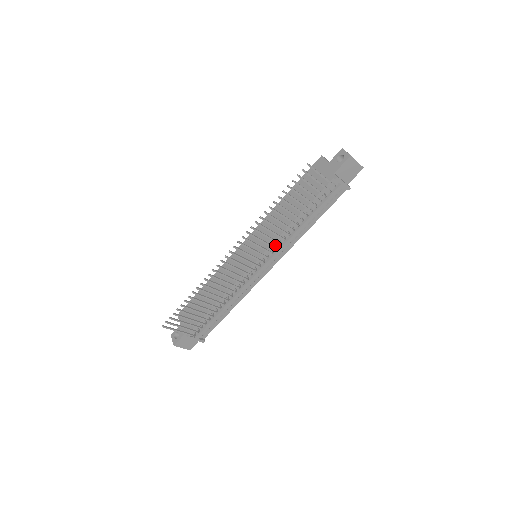
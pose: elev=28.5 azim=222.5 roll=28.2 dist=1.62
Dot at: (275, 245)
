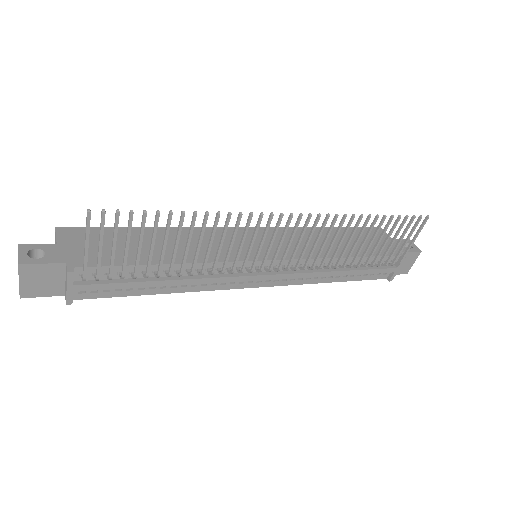
Dot at: (300, 264)
